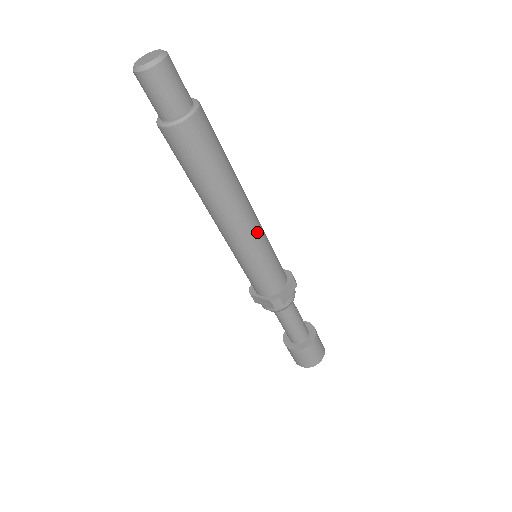
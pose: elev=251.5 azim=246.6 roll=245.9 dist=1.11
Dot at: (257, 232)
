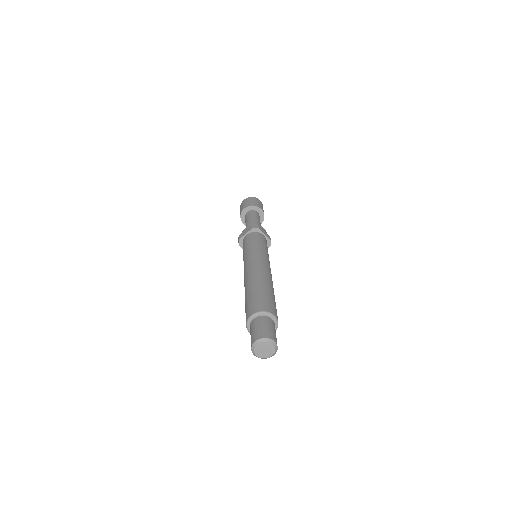
Dot at: occluded
